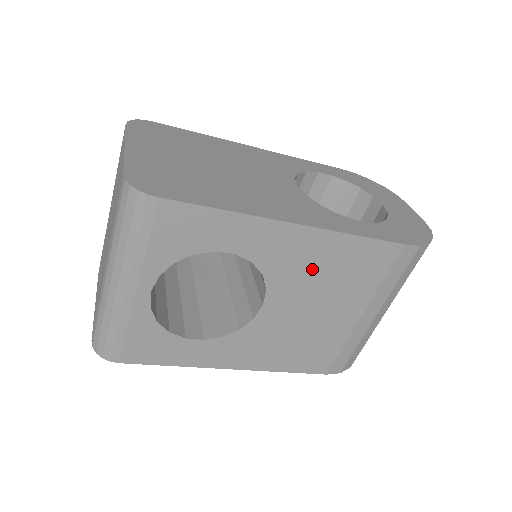
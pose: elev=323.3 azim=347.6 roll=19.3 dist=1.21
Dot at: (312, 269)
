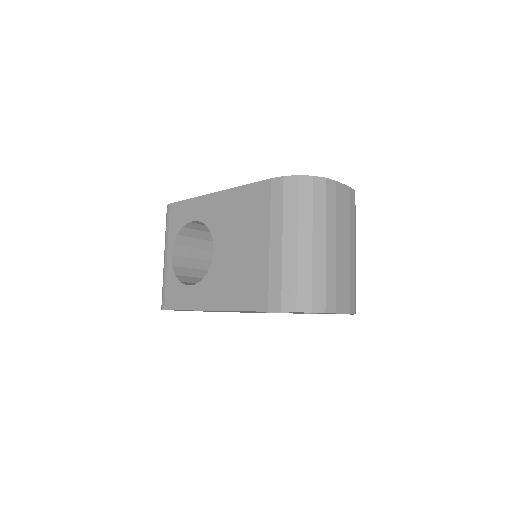
Dot at: (230, 216)
